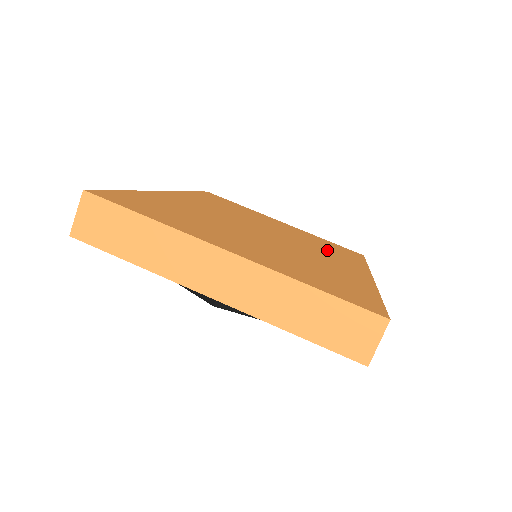
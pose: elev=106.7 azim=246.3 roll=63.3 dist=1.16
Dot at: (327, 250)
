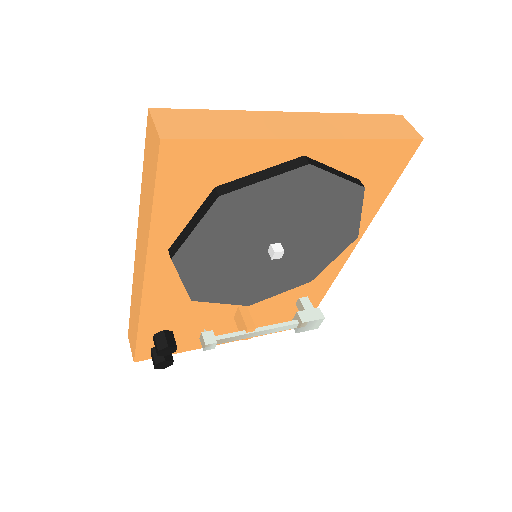
Dot at: occluded
